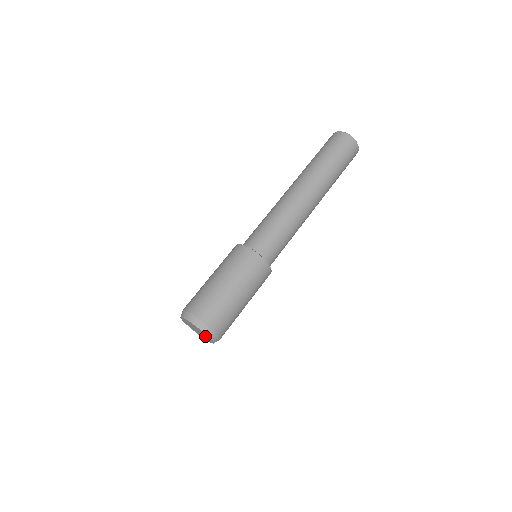
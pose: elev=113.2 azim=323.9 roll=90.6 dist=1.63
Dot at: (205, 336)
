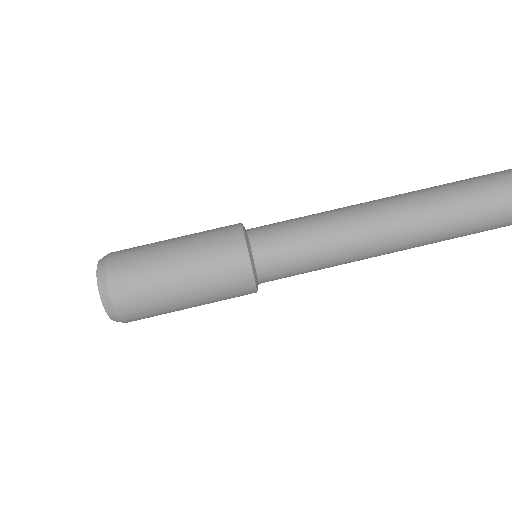
Dot at: occluded
